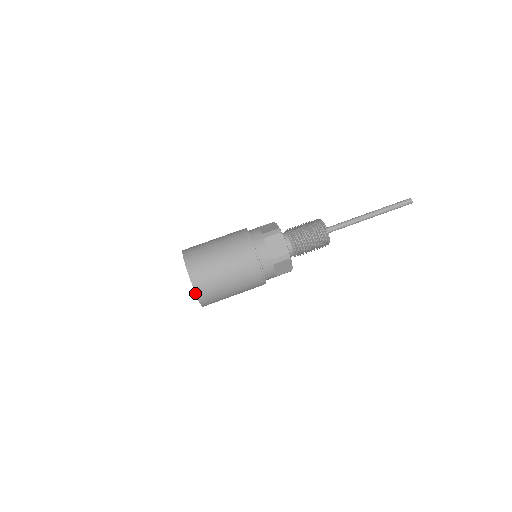
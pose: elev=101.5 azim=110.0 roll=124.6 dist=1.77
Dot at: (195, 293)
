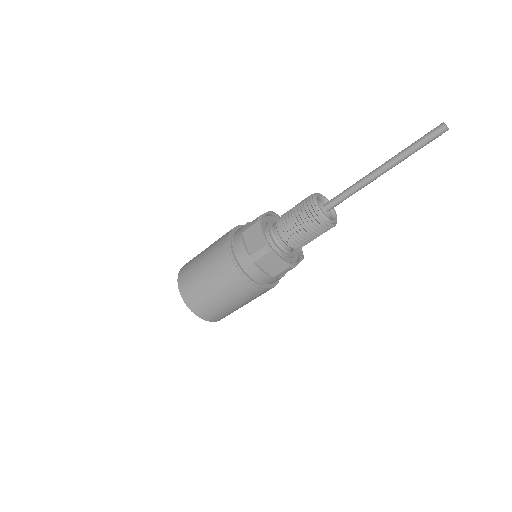
Dot at: occluded
